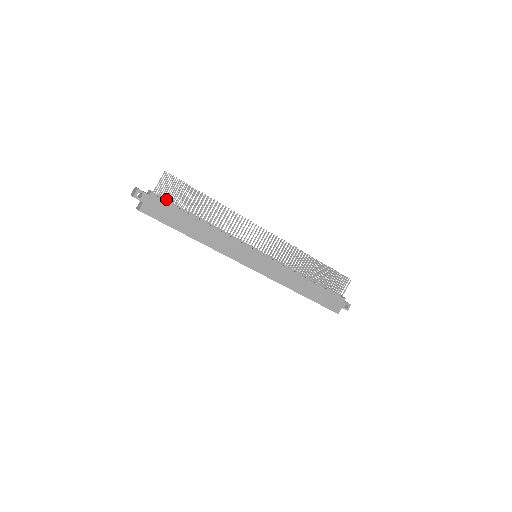
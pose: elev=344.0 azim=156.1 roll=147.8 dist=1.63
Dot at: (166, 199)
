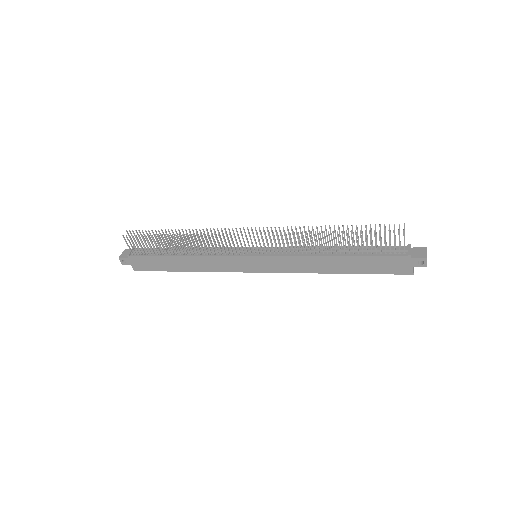
Dot at: (144, 251)
